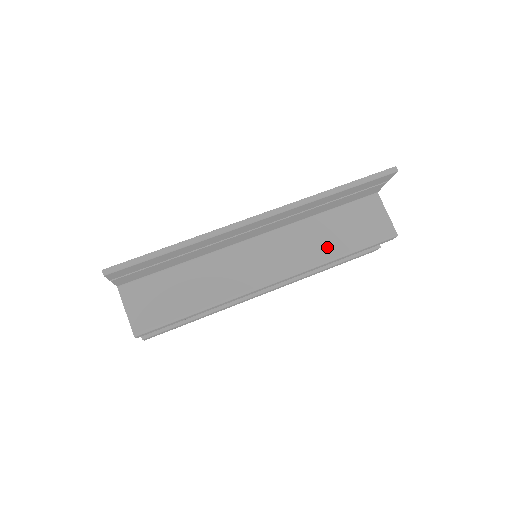
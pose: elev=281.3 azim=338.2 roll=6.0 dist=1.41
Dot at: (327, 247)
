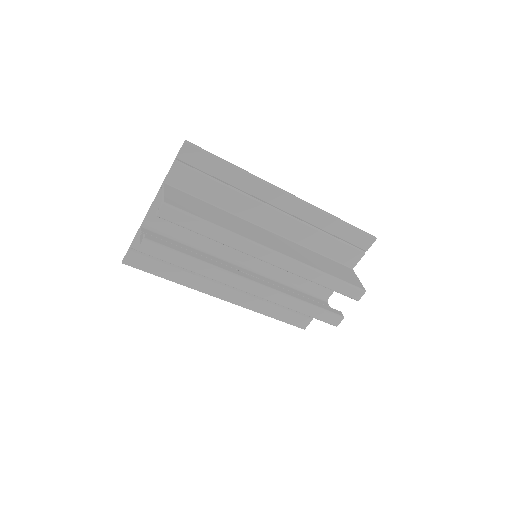
Dot at: (317, 264)
